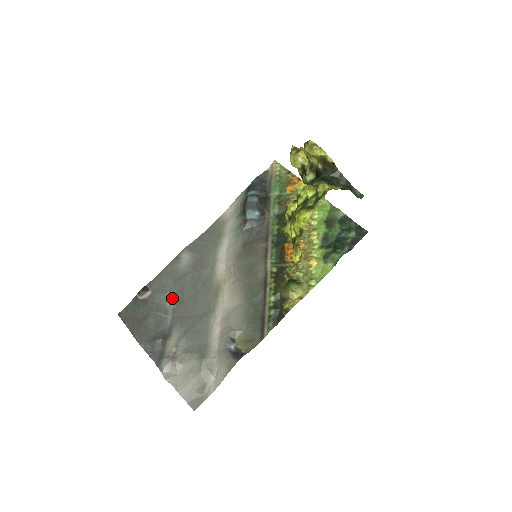
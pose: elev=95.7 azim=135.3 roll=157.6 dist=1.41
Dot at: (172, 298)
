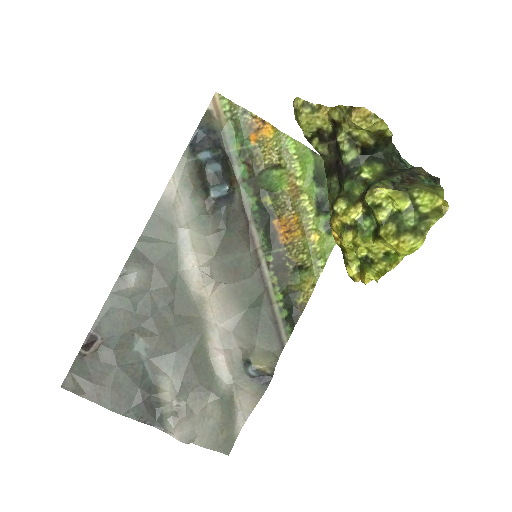
Dot at: (137, 336)
